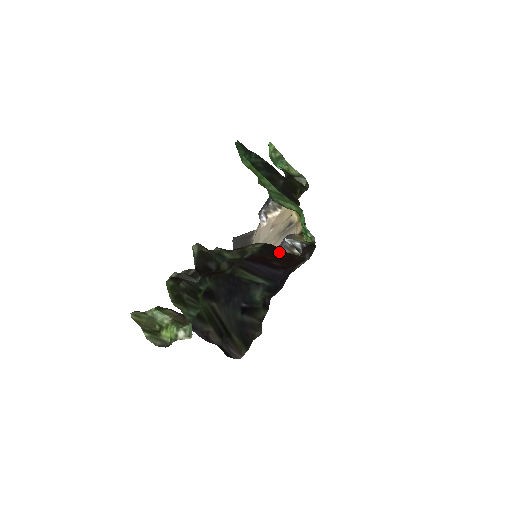
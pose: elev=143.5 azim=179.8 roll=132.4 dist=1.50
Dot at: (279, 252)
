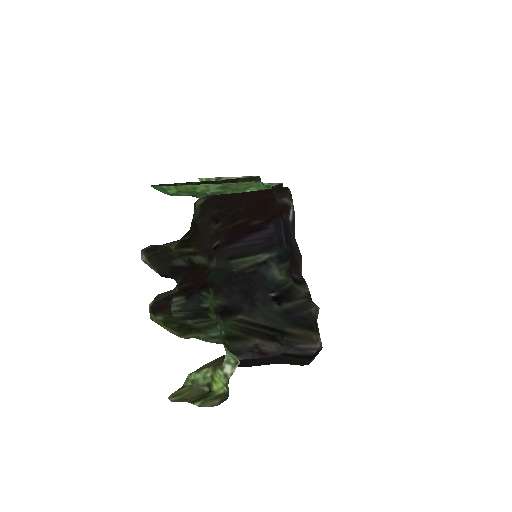
Dot at: (237, 201)
